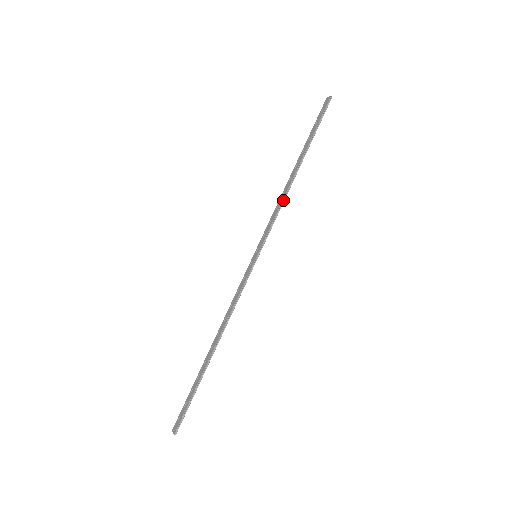
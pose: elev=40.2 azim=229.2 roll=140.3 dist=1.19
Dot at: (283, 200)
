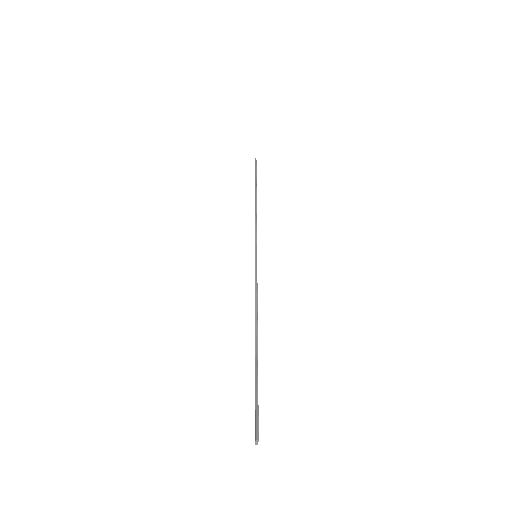
Dot at: (255, 215)
